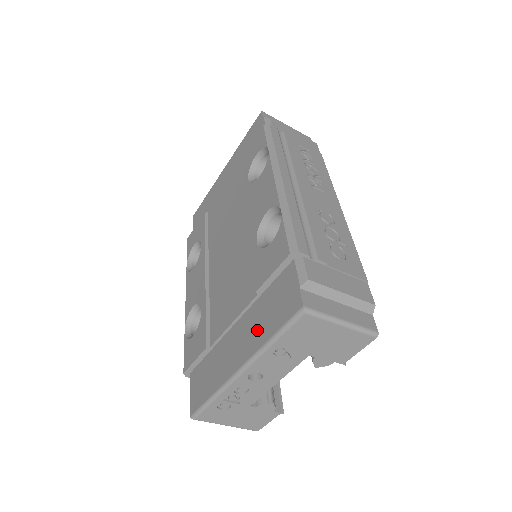
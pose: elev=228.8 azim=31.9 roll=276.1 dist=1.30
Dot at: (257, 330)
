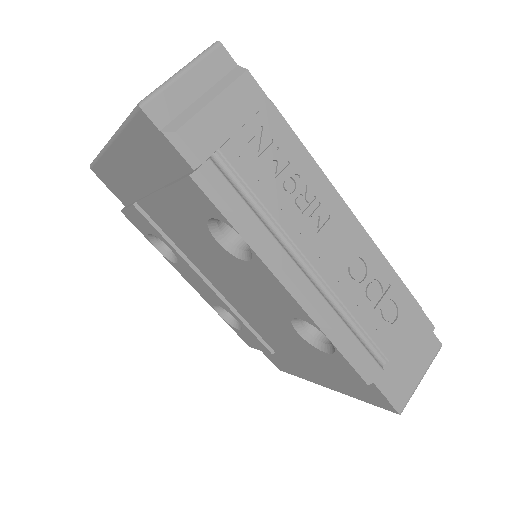
Dot at: (340, 385)
